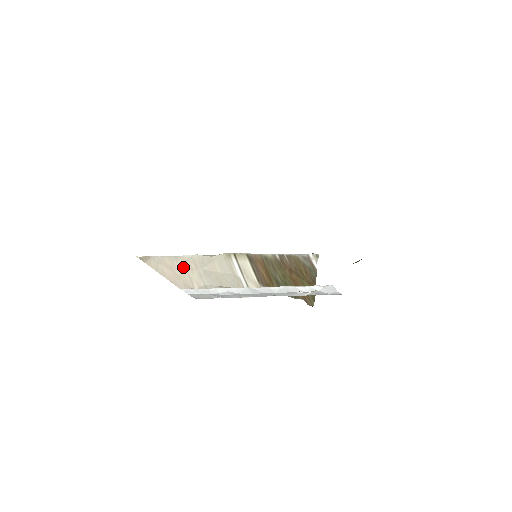
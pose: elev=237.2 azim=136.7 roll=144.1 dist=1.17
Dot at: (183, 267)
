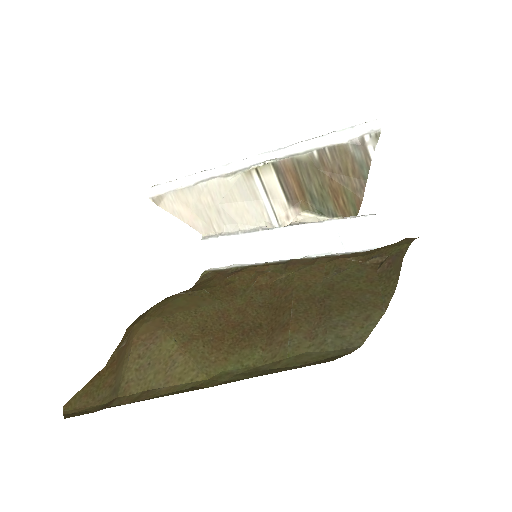
Dot at: (199, 203)
